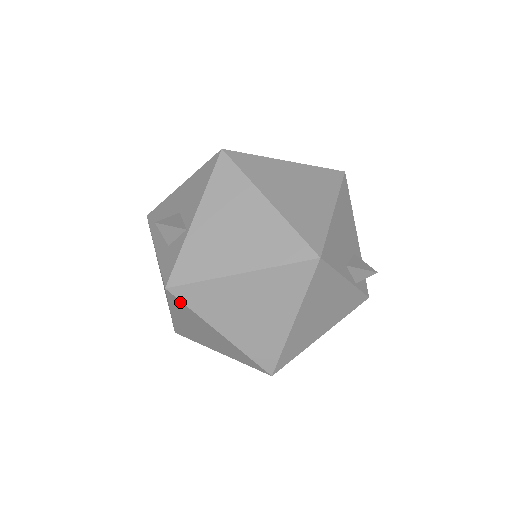
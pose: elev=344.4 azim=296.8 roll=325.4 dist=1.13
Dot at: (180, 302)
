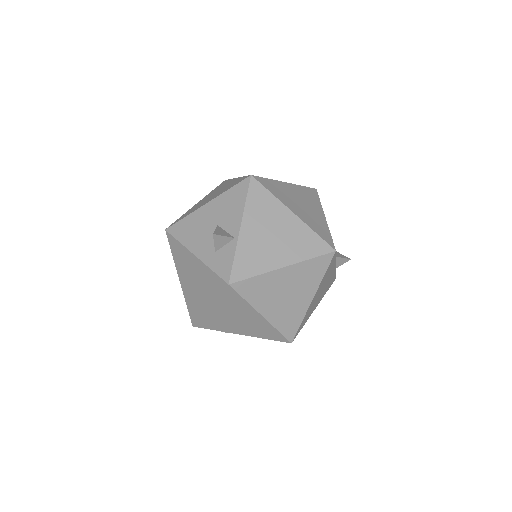
Dot at: (236, 294)
